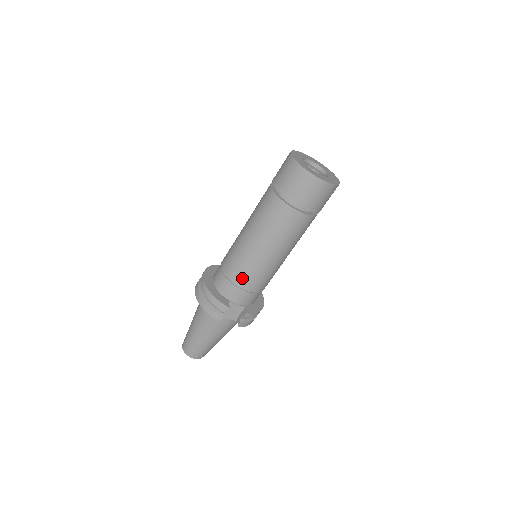
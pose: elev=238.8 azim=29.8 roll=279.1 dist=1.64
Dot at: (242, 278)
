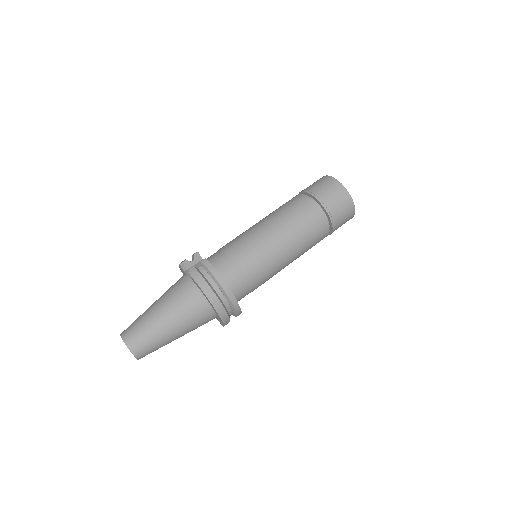
Dot at: occluded
